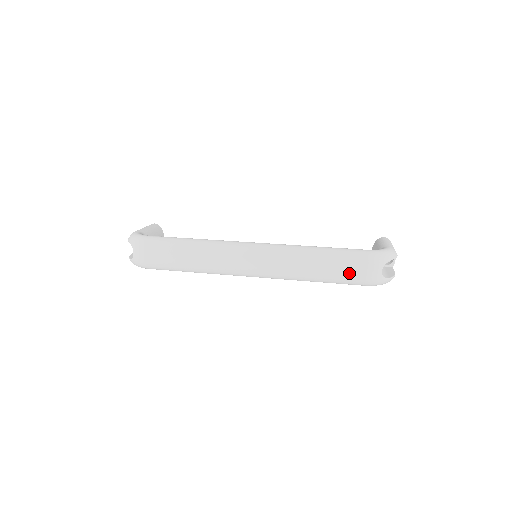
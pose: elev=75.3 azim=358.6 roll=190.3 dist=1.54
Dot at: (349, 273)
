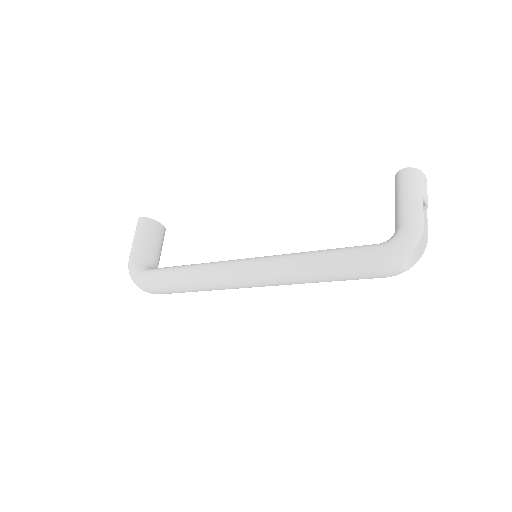
Dot at: (363, 278)
